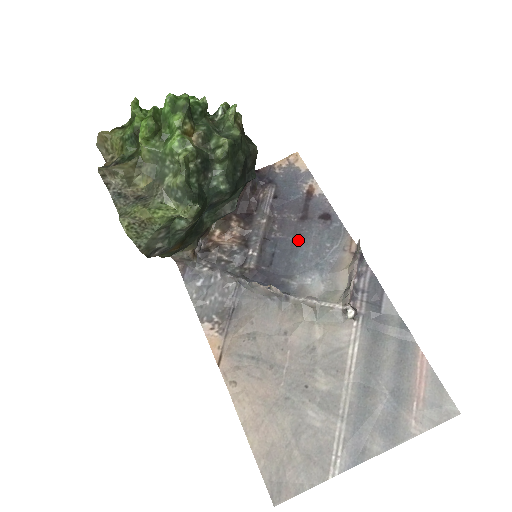
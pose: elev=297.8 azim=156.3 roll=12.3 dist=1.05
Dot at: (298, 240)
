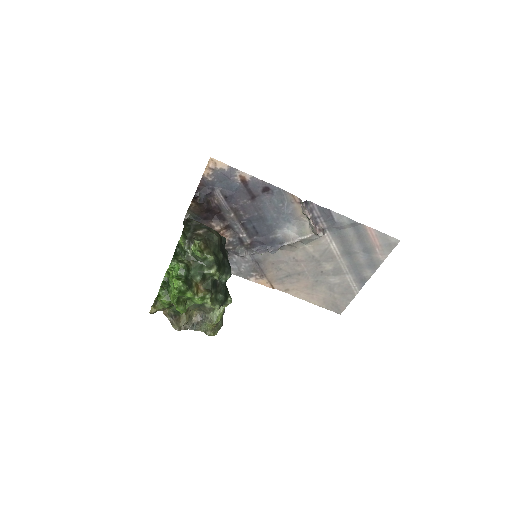
Dot at: (261, 212)
